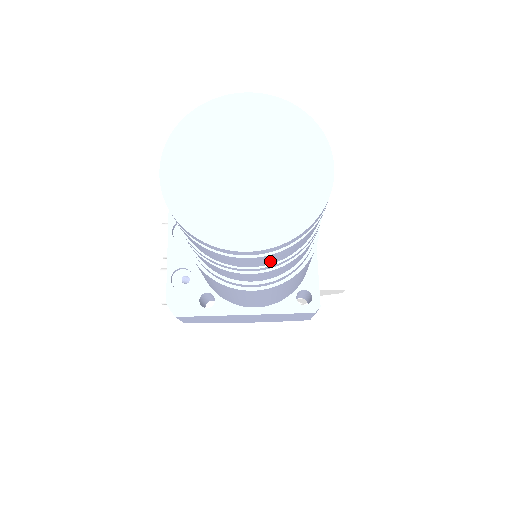
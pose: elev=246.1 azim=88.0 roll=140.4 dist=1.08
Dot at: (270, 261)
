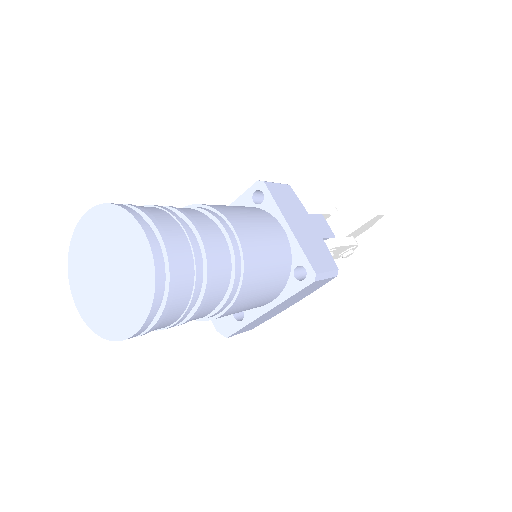
Dot at: (176, 315)
